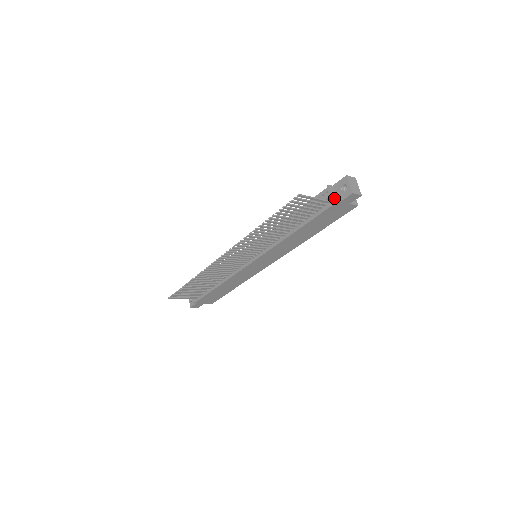
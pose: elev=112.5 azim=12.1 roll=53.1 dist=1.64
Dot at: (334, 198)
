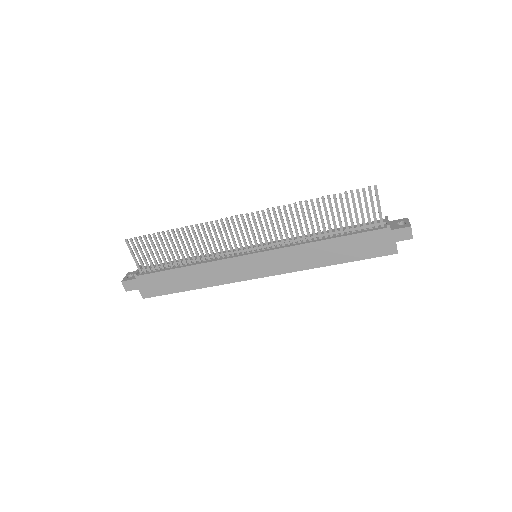
Dot at: (389, 224)
